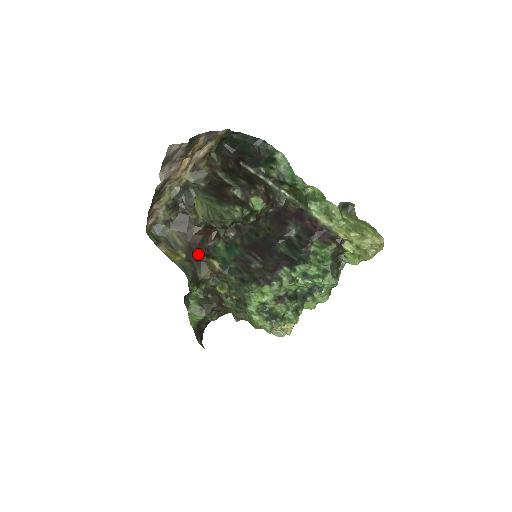
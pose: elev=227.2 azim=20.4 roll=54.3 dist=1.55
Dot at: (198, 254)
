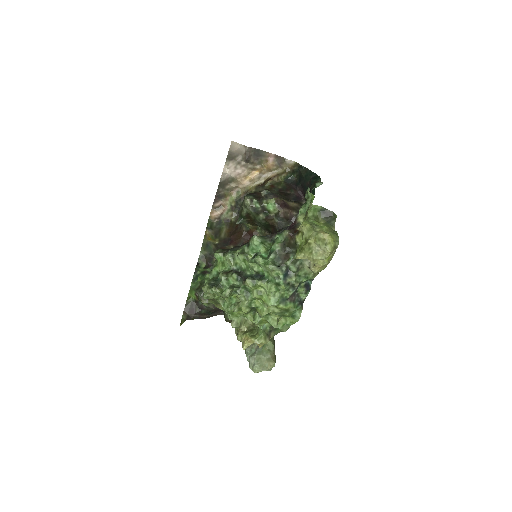
Dot at: (227, 247)
